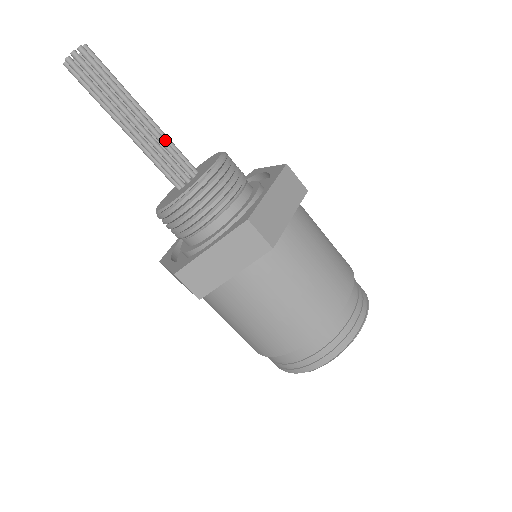
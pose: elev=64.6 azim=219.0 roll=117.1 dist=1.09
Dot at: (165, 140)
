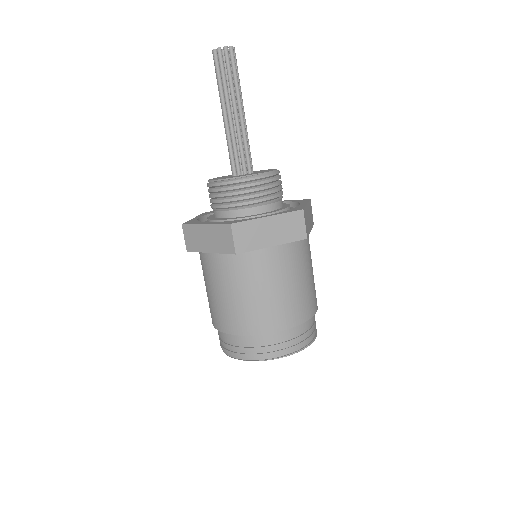
Dot at: (241, 138)
